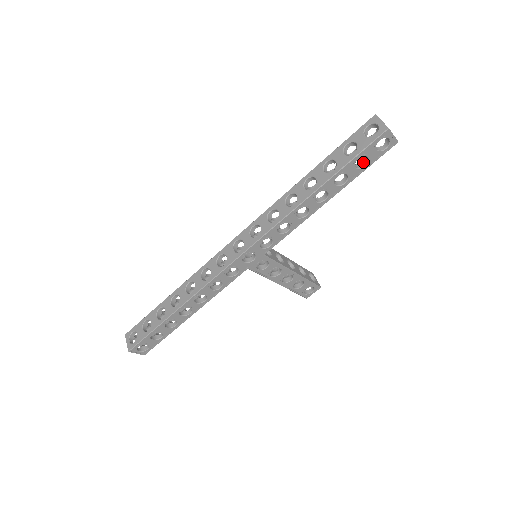
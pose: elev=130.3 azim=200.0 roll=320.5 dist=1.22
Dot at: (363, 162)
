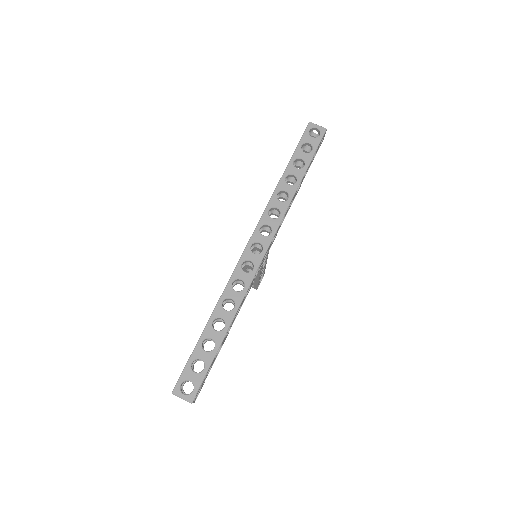
Dot at: occluded
